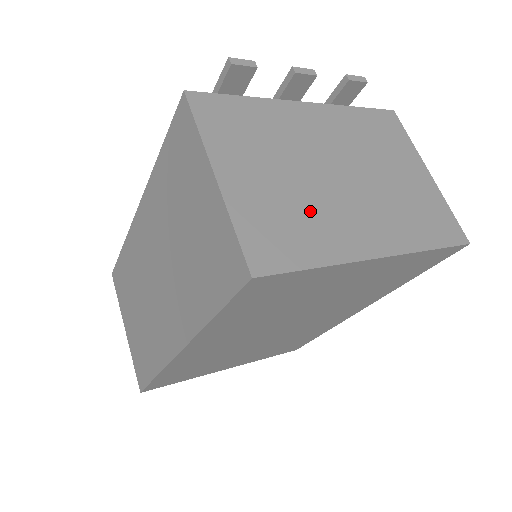
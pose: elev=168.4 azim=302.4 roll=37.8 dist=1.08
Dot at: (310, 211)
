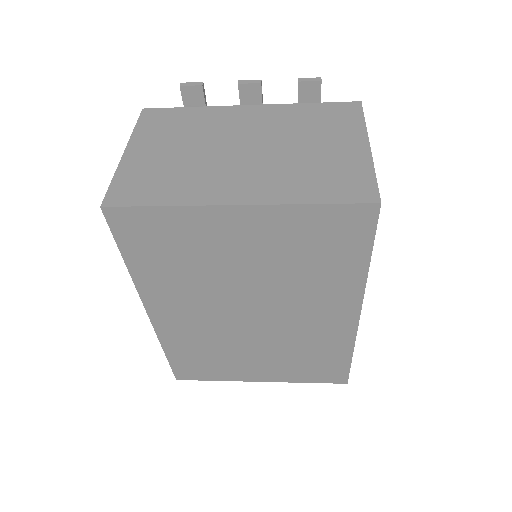
Dot at: (188, 172)
